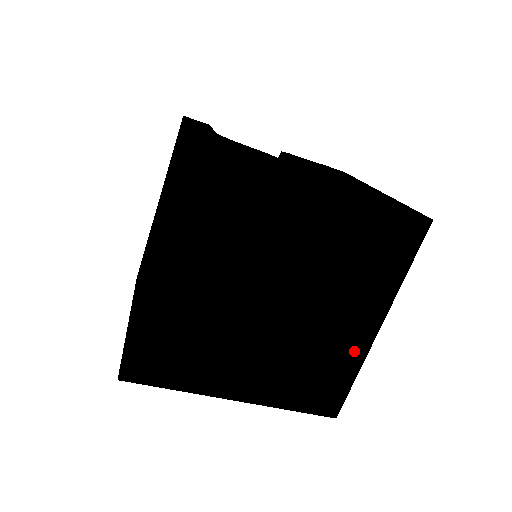
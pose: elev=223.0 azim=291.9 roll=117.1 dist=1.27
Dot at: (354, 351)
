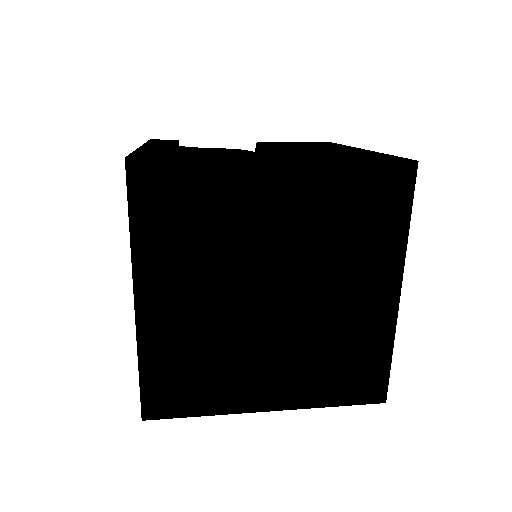
Dot at: (380, 327)
